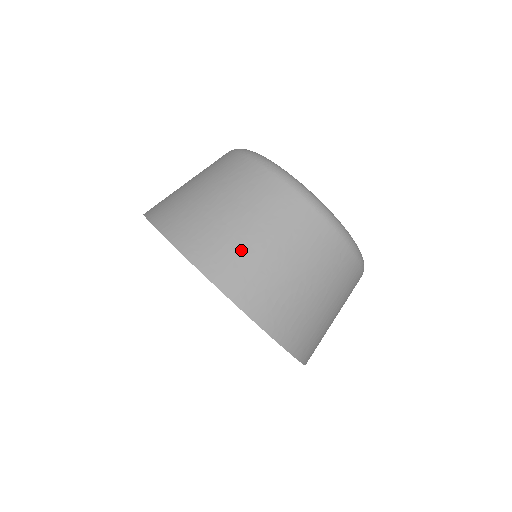
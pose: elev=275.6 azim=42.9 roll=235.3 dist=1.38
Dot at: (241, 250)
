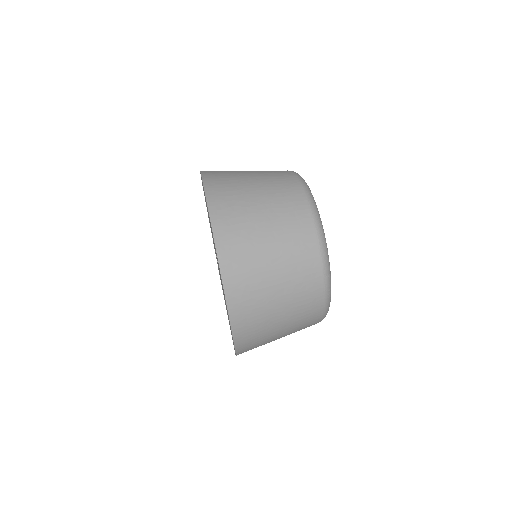
Dot at: (237, 186)
